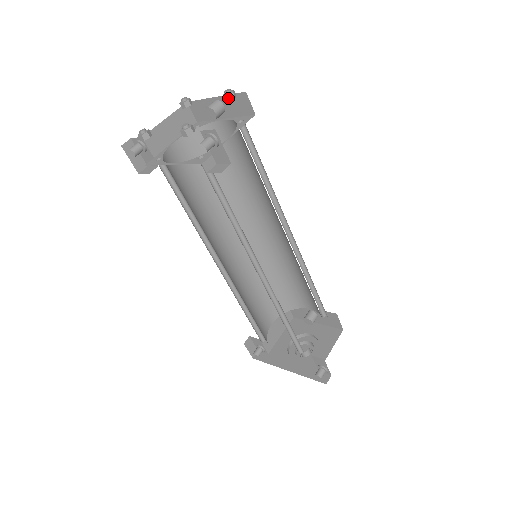
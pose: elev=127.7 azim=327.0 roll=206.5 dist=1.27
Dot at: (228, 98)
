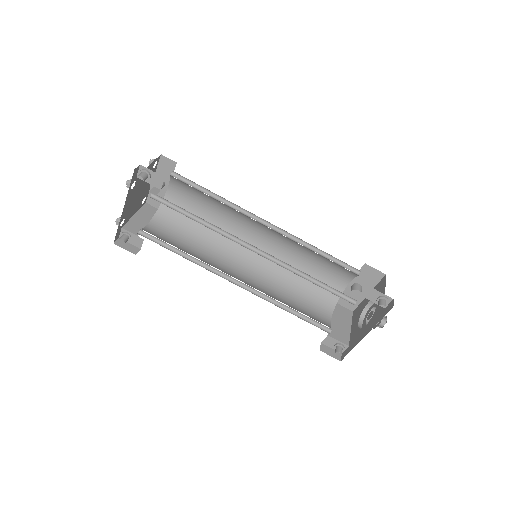
Dot at: occluded
